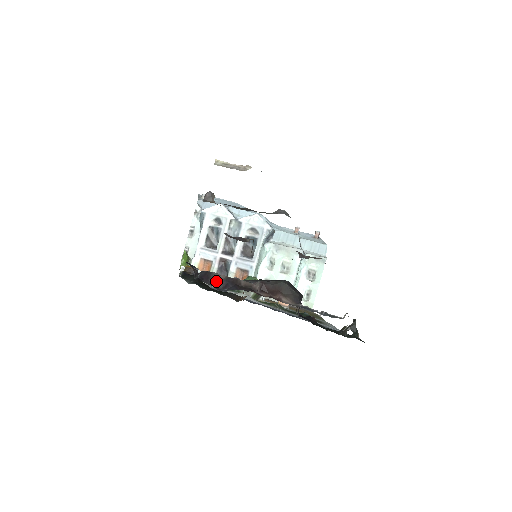
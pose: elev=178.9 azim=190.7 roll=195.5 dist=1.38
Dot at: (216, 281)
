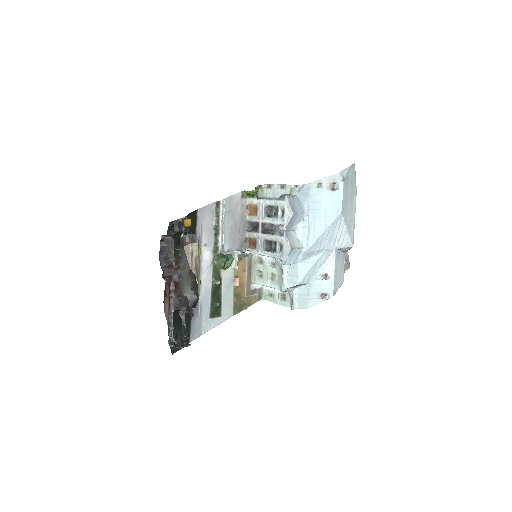
Dot at: (168, 250)
